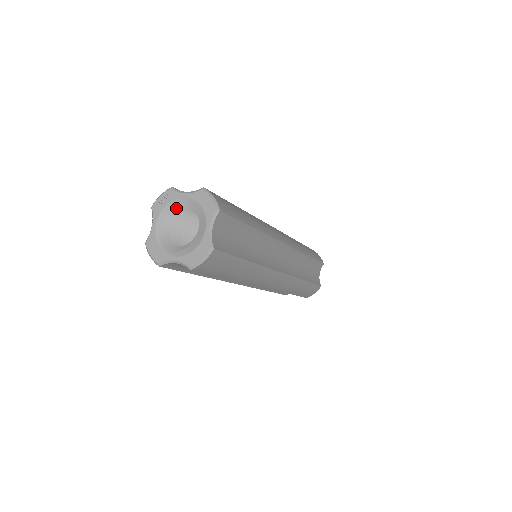
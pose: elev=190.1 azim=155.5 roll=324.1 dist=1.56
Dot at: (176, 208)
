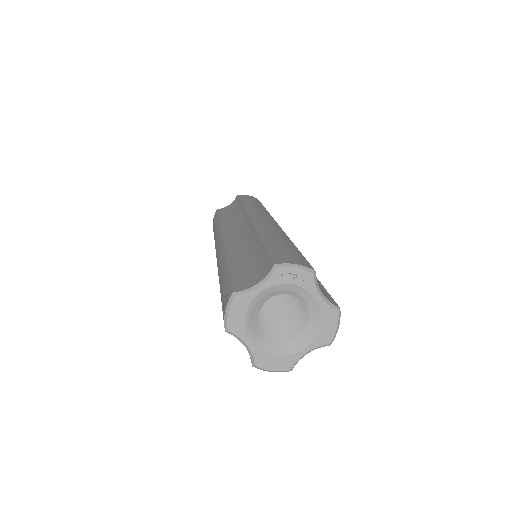
Dot at: (295, 290)
